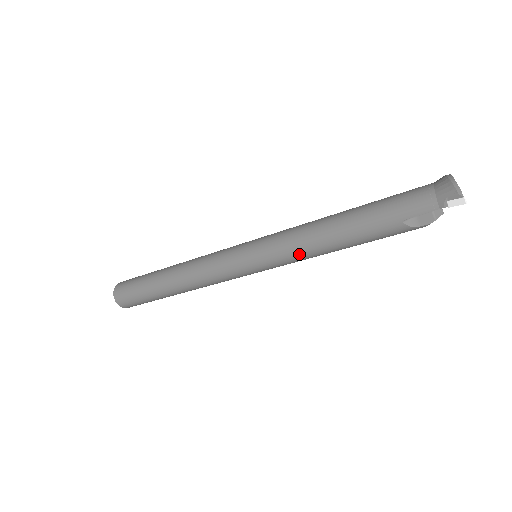
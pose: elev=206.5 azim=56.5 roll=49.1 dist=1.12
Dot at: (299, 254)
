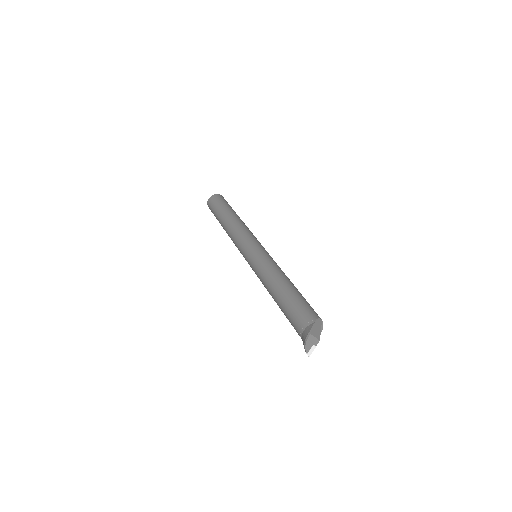
Dot at: occluded
